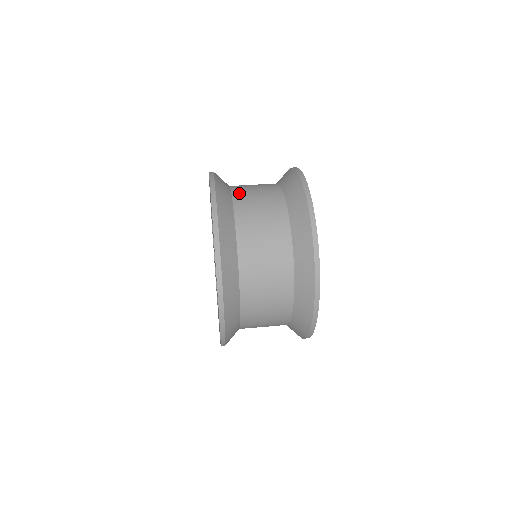
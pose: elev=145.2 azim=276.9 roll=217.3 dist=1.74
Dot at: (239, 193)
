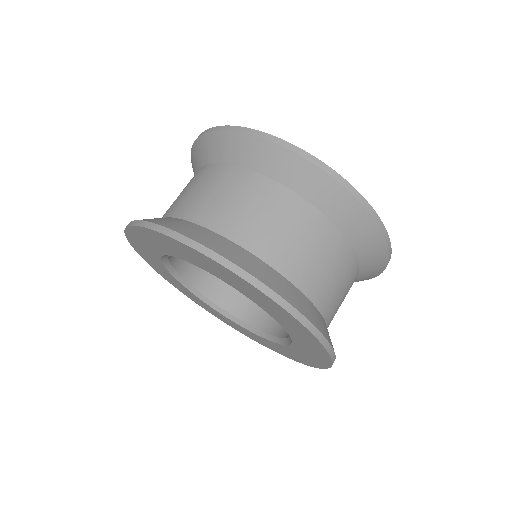
Dot at: (311, 286)
